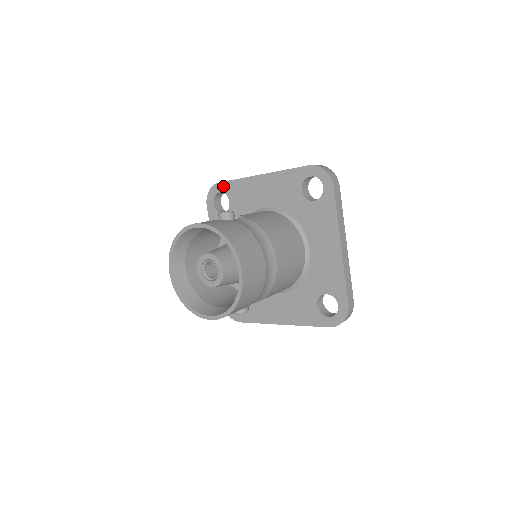
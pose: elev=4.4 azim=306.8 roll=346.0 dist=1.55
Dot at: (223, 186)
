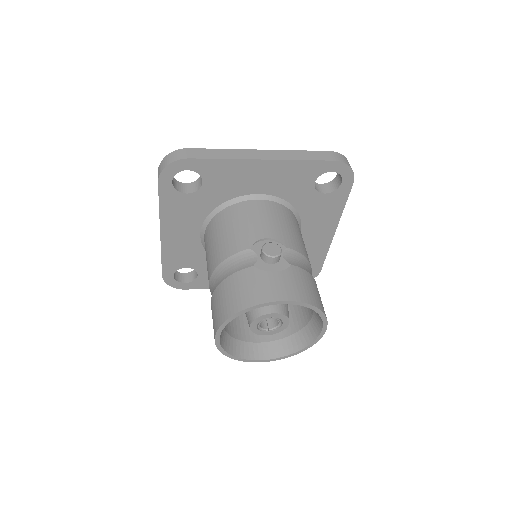
Dot at: (196, 164)
